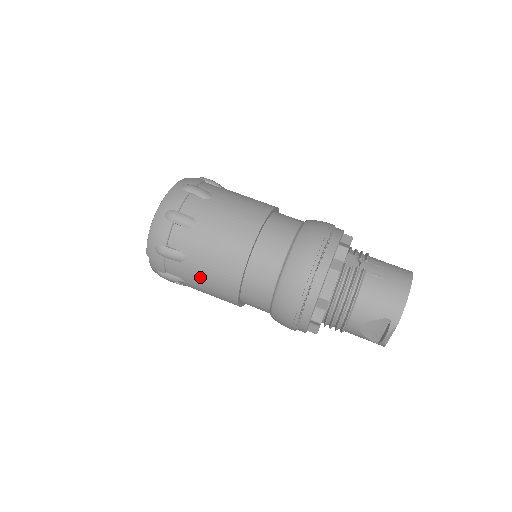
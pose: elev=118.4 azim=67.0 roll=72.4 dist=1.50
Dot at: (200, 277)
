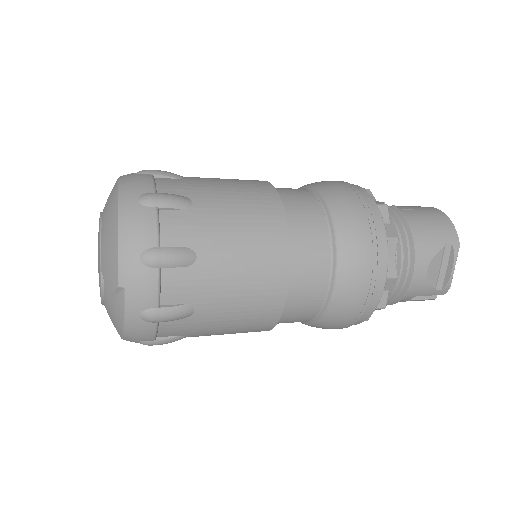
Dot at: (225, 282)
